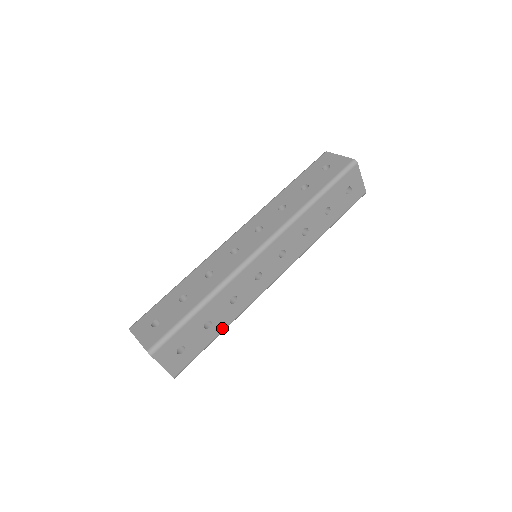
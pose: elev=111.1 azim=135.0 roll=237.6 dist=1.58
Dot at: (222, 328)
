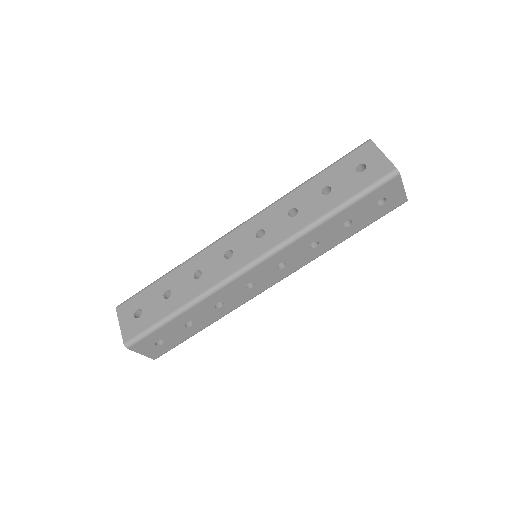
Dot at: (206, 325)
